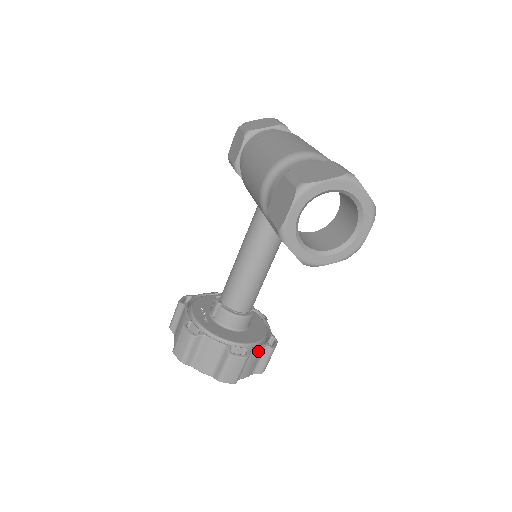
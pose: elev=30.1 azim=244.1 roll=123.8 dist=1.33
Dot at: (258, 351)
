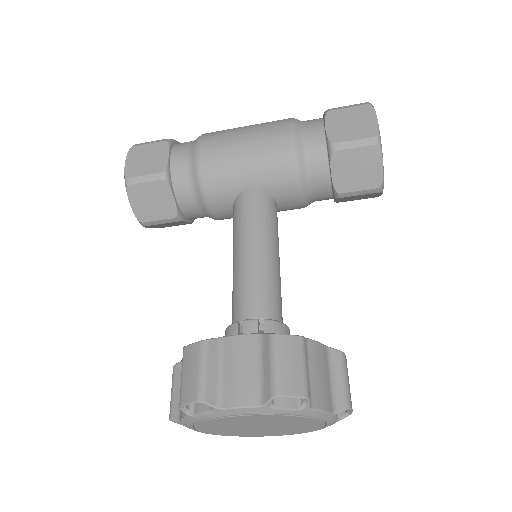
Dot at: occluded
